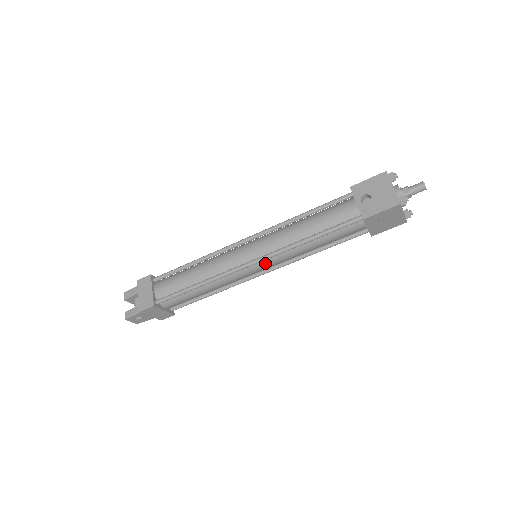
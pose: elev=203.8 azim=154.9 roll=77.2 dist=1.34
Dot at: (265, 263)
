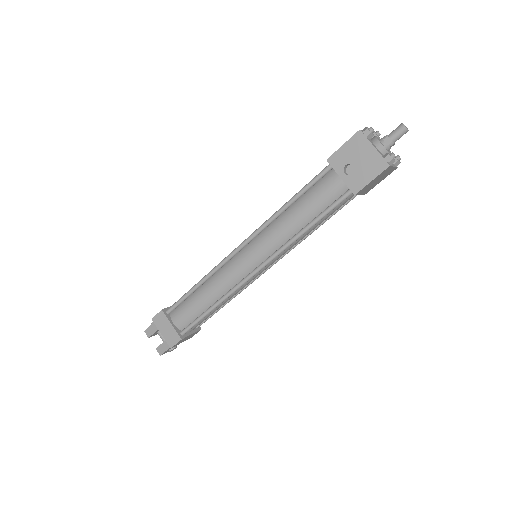
Dot at: (269, 263)
